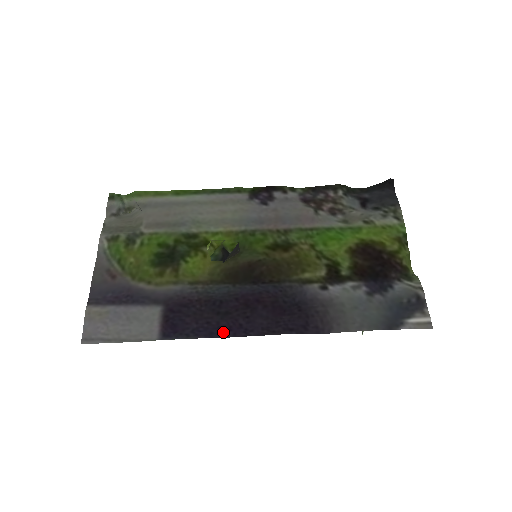
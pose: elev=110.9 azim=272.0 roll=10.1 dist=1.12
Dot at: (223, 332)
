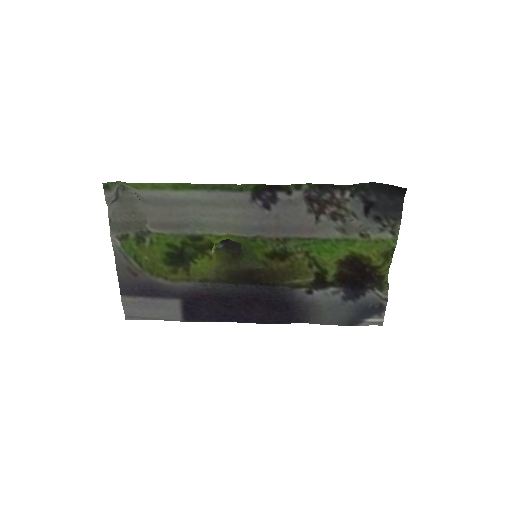
Dot at: (229, 319)
